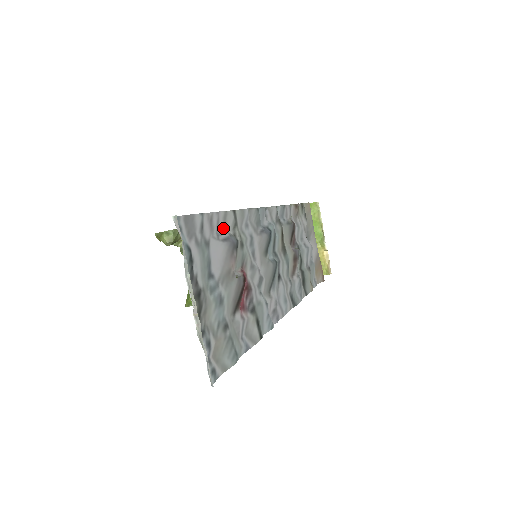
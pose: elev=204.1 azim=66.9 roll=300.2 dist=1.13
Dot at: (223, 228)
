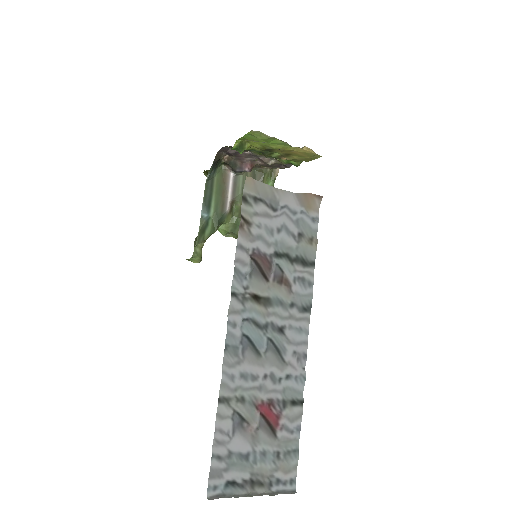
Dot at: (226, 424)
